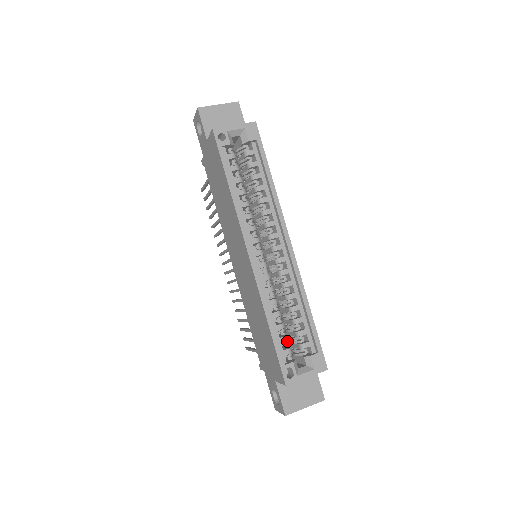
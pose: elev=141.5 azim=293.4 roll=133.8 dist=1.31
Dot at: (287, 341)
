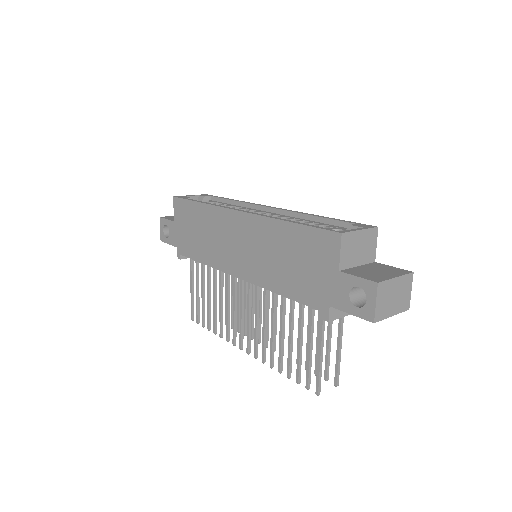
Dot at: occluded
